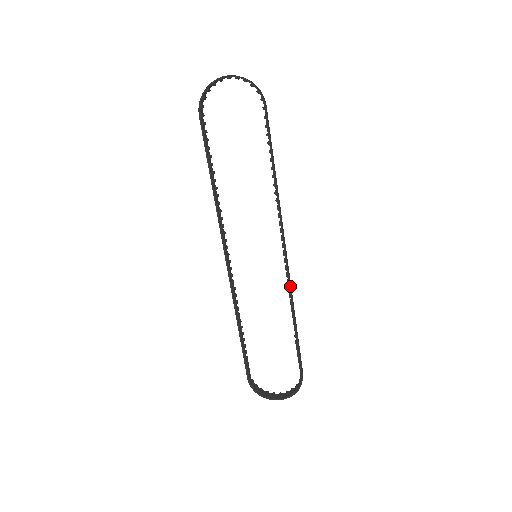
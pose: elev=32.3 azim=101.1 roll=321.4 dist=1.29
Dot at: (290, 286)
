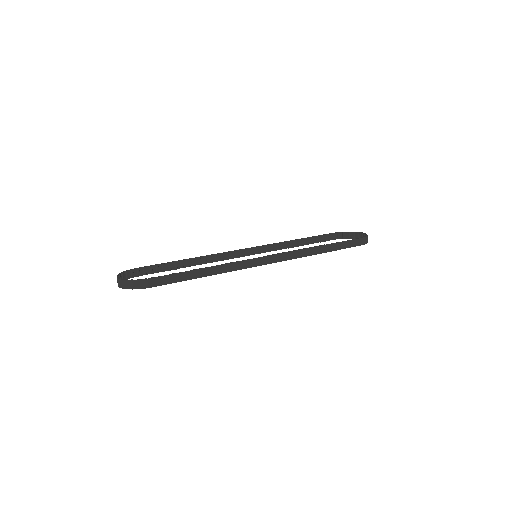
Dot at: (292, 258)
